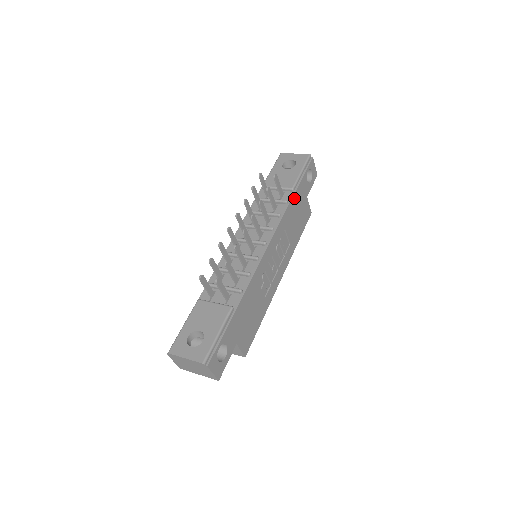
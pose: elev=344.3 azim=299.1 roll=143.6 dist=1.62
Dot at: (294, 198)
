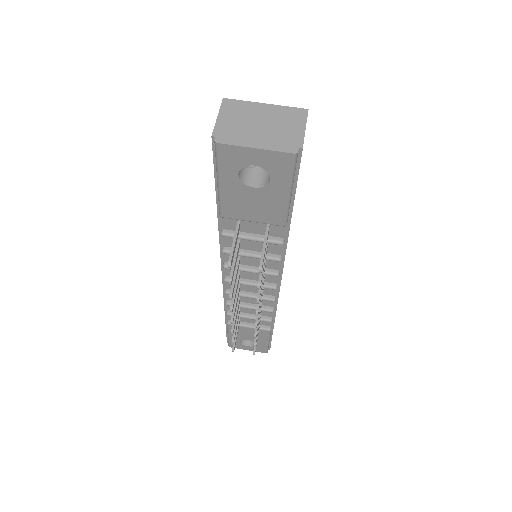
Dot at: occluded
